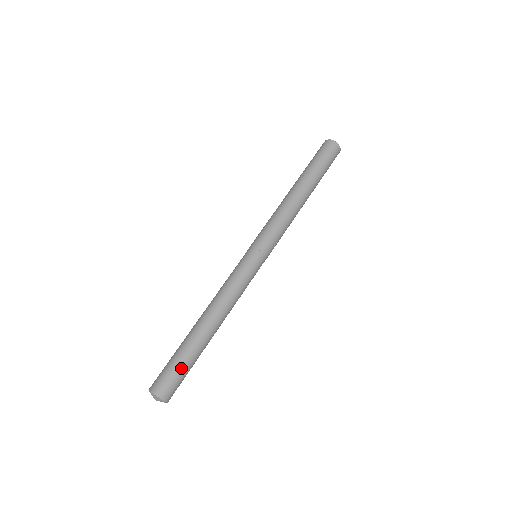
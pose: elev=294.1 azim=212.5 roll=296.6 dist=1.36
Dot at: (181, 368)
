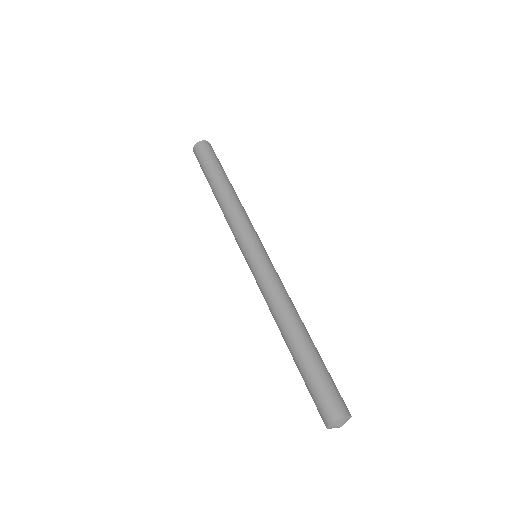
Dot at: (322, 379)
